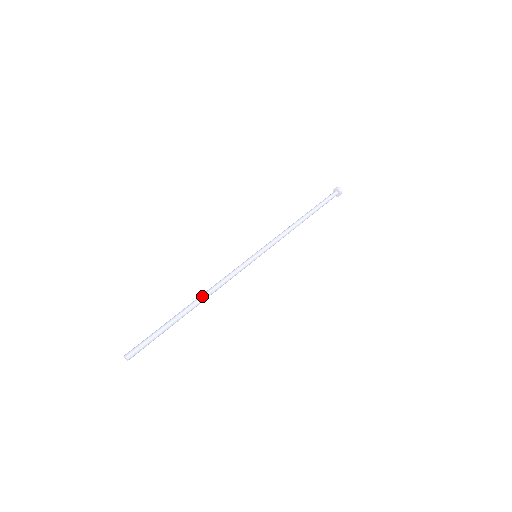
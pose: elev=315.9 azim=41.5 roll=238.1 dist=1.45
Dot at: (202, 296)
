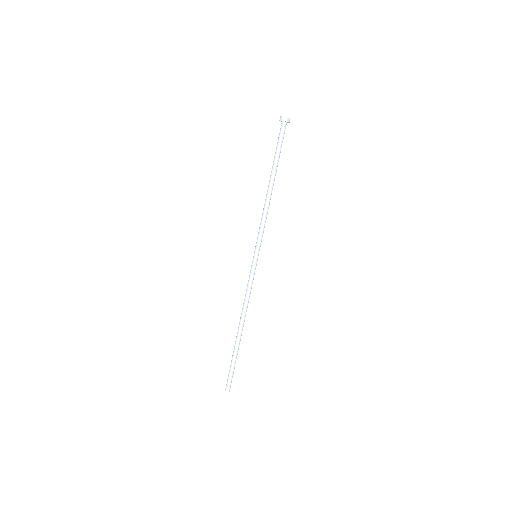
Dot at: (243, 321)
